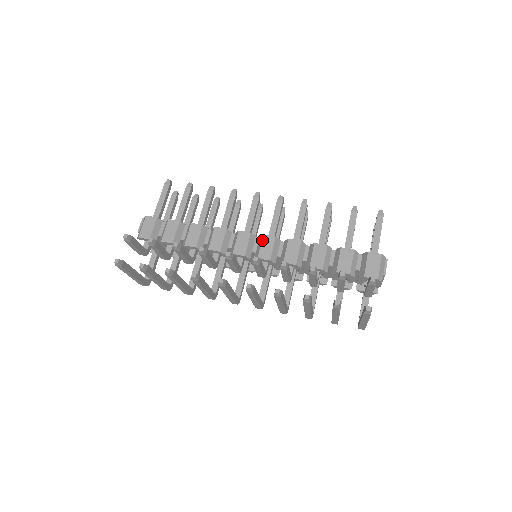
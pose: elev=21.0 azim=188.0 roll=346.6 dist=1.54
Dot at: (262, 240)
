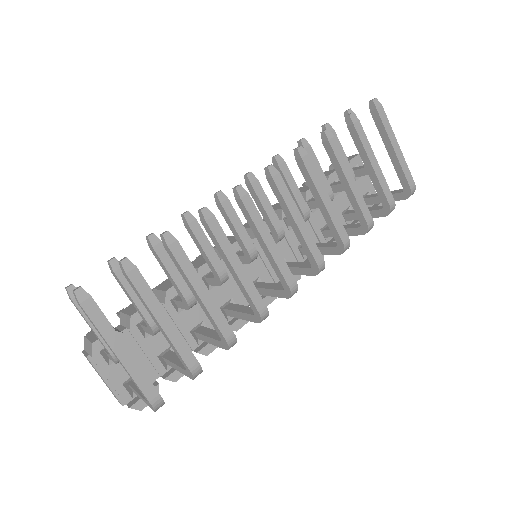
Dot at: occluded
